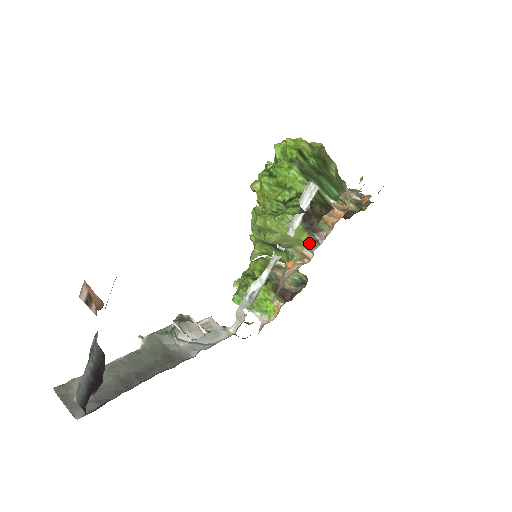
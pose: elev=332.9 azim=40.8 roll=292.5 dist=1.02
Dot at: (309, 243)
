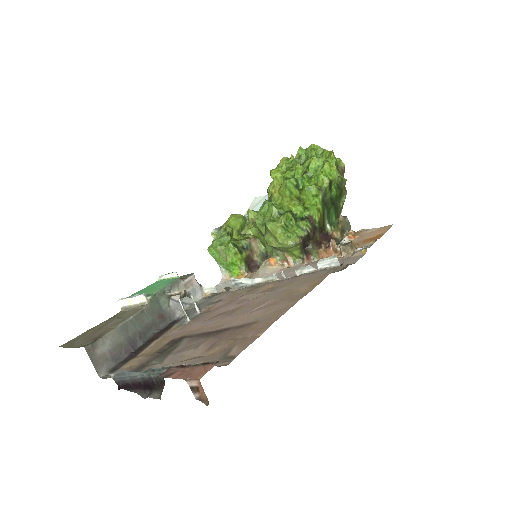
Dot at: (297, 257)
